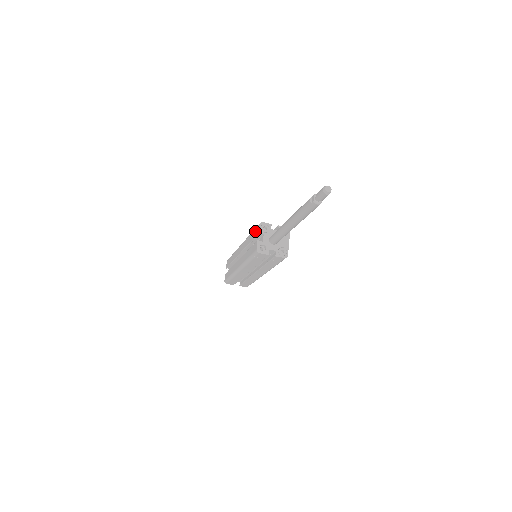
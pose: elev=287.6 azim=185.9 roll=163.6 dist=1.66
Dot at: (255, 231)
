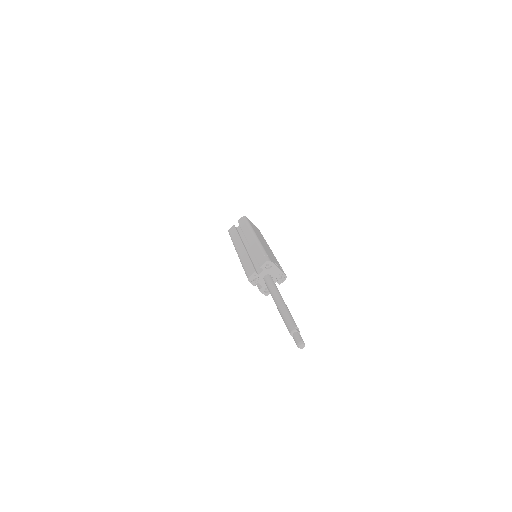
Dot at: occluded
